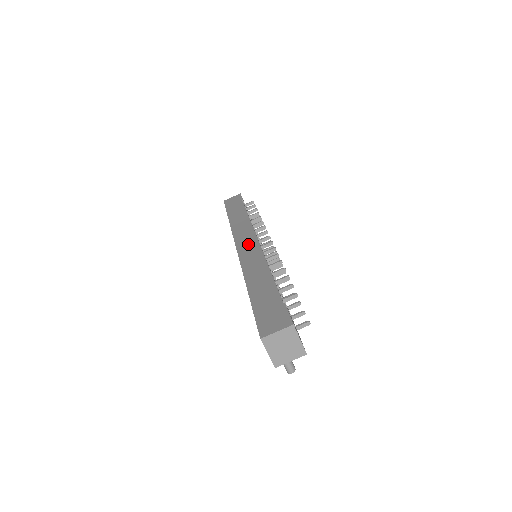
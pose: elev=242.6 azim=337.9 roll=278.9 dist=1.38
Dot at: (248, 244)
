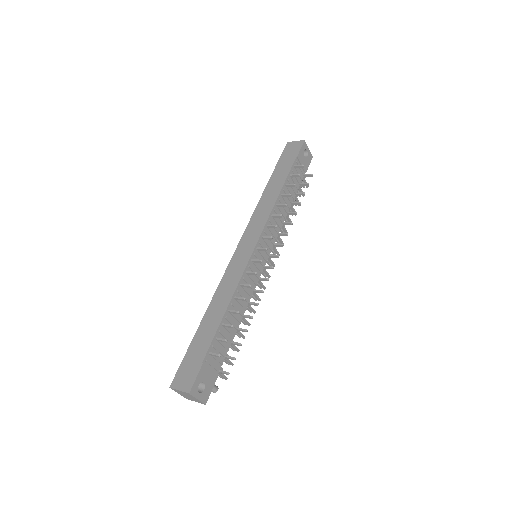
Dot at: (245, 250)
